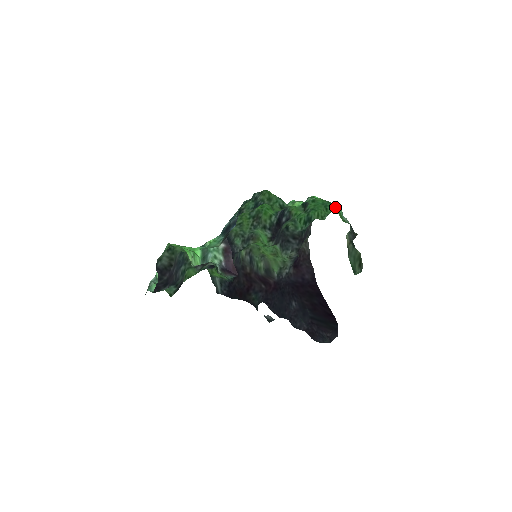
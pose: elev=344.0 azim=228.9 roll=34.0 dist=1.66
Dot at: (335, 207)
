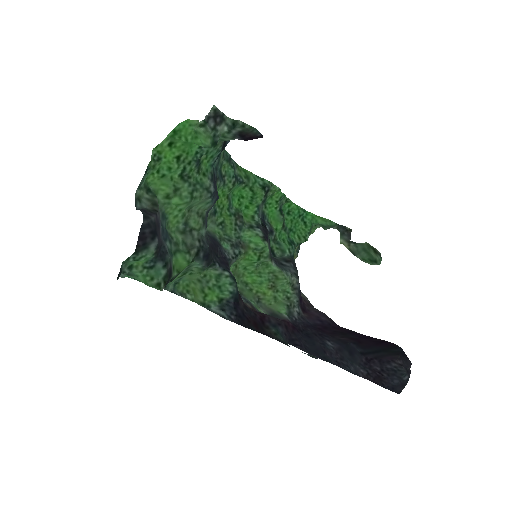
Dot at: (313, 215)
